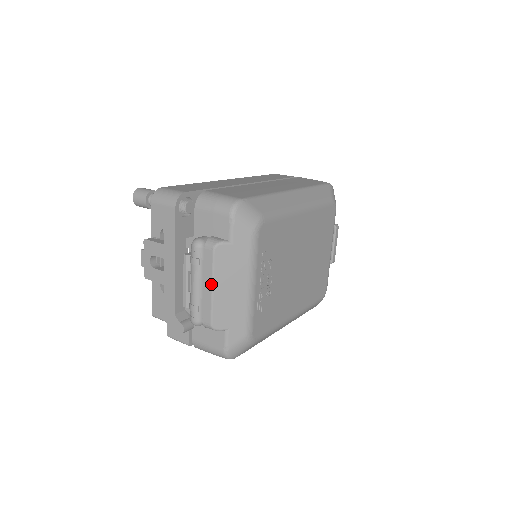
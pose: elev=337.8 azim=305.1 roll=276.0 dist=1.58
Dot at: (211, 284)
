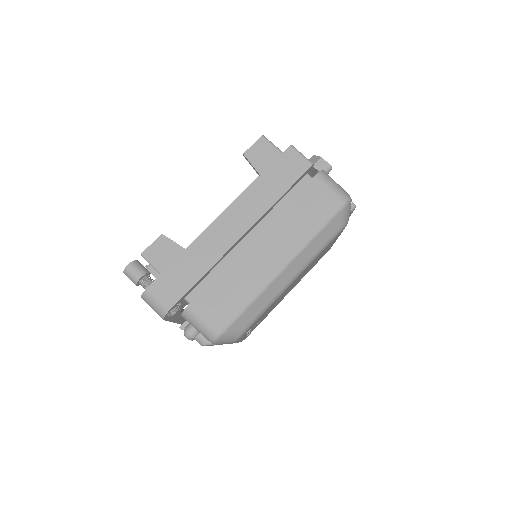
Dot at: occluded
